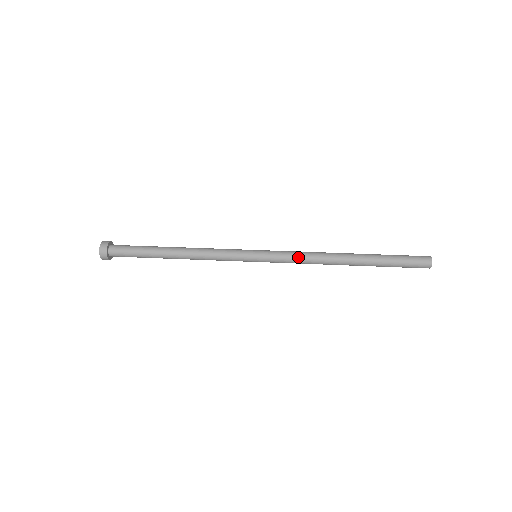
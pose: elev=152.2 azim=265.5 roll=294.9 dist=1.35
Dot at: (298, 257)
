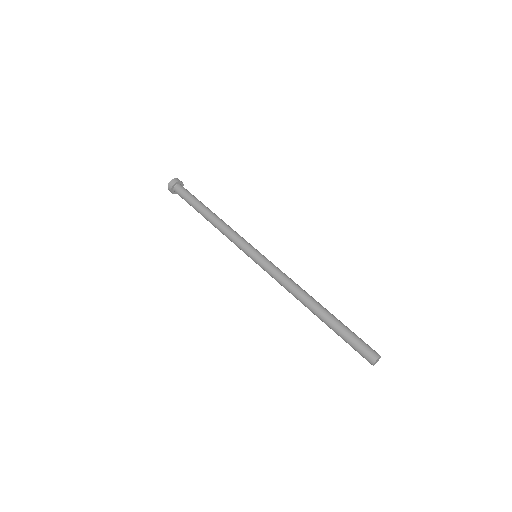
Dot at: (280, 277)
